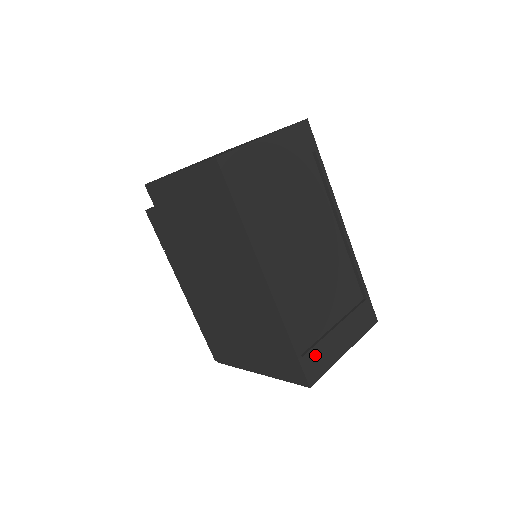
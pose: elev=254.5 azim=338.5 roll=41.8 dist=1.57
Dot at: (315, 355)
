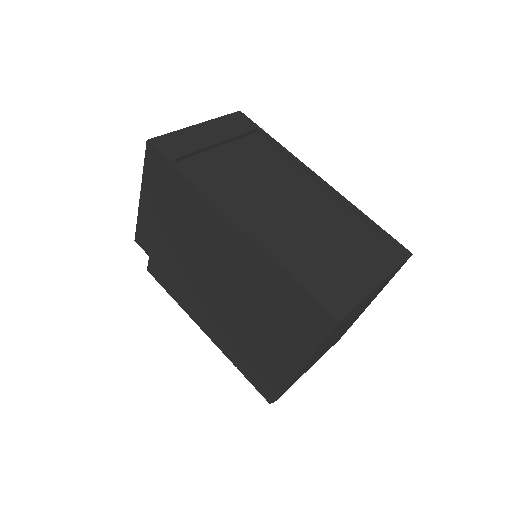
Dot at: (331, 288)
